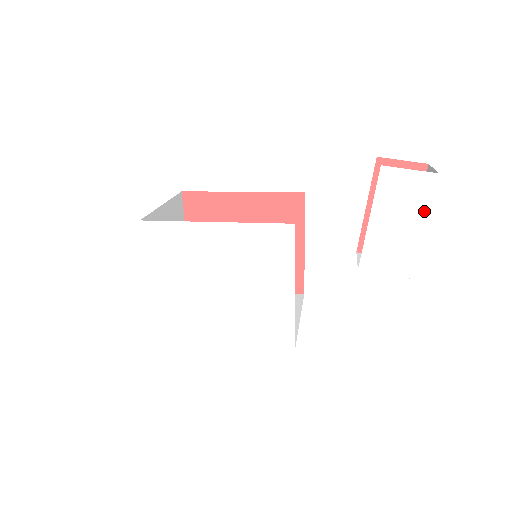
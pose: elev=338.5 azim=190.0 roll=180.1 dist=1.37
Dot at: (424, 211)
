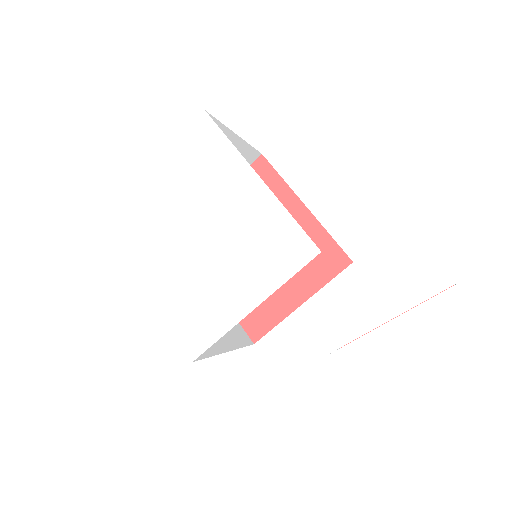
Dot at: (449, 371)
